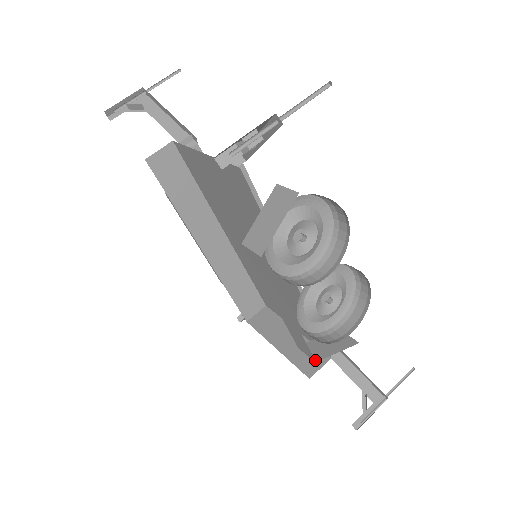
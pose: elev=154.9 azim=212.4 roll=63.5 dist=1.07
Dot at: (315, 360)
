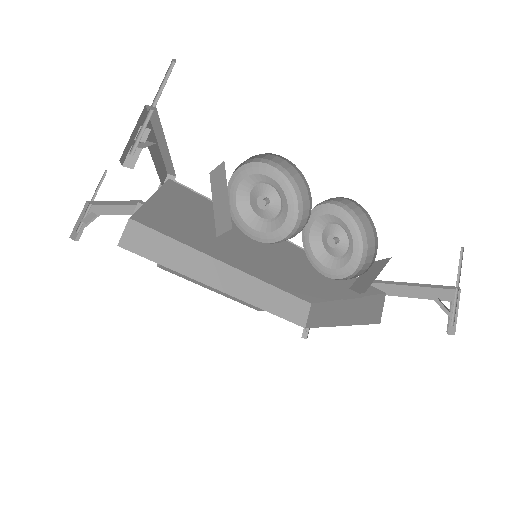
Dot at: (374, 306)
